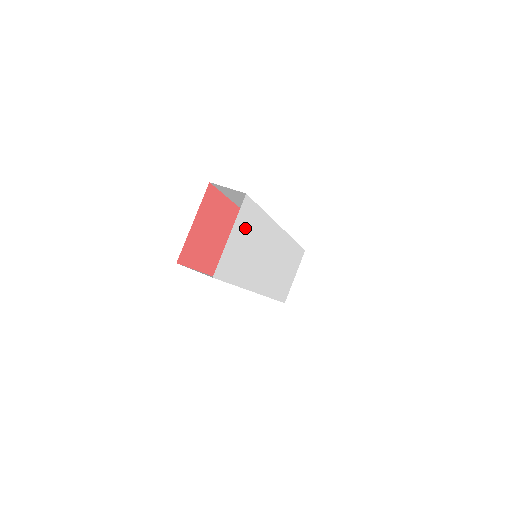
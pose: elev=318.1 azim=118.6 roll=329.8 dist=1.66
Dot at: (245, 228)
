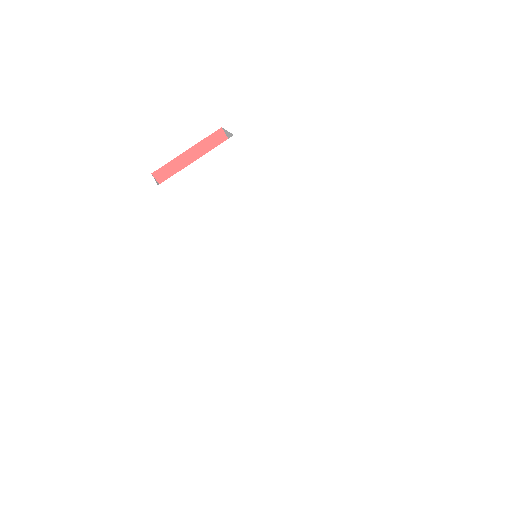
Dot at: (224, 176)
